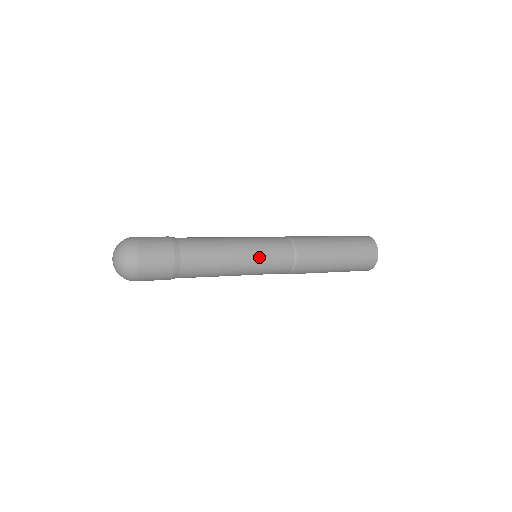
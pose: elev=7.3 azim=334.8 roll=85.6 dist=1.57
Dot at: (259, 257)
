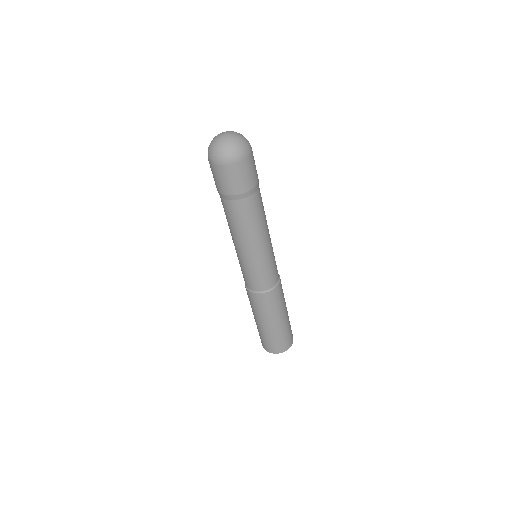
Dot at: (272, 251)
